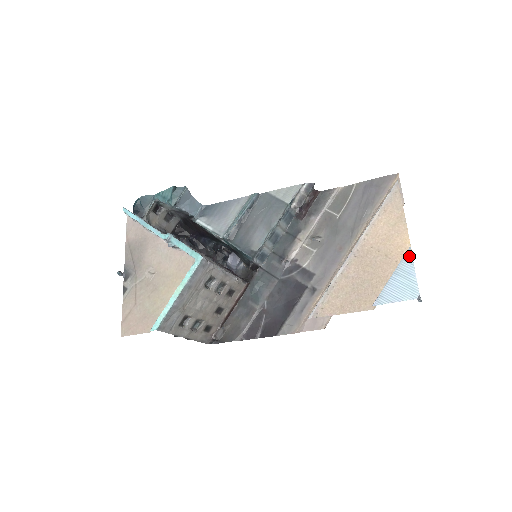
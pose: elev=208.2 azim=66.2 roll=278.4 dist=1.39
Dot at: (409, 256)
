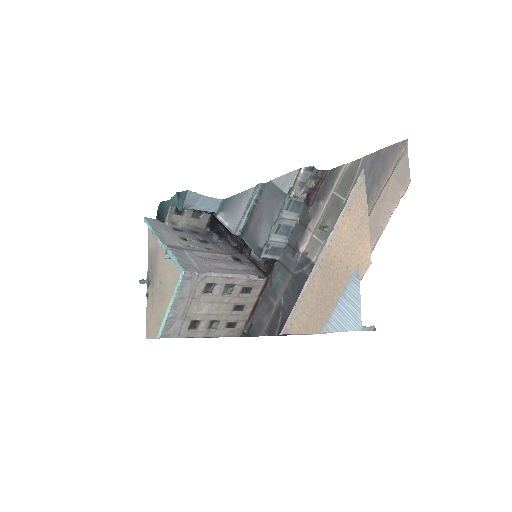
Dot at: (356, 275)
